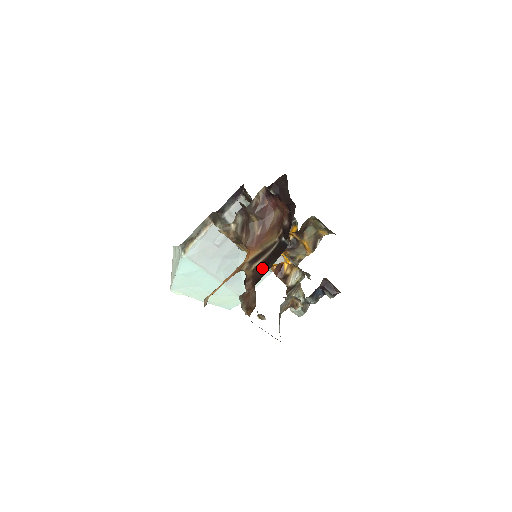
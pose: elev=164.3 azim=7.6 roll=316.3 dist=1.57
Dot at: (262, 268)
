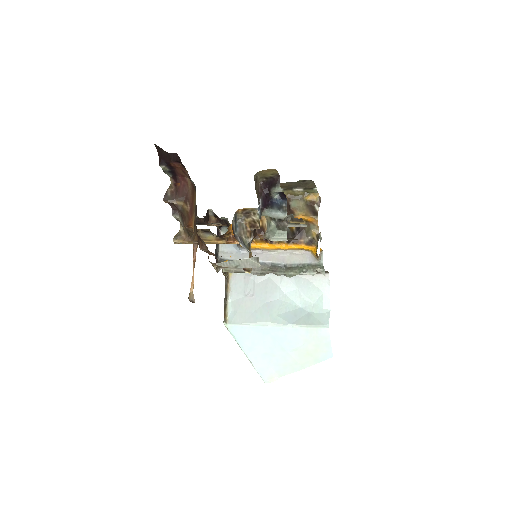
Dot at: occluded
